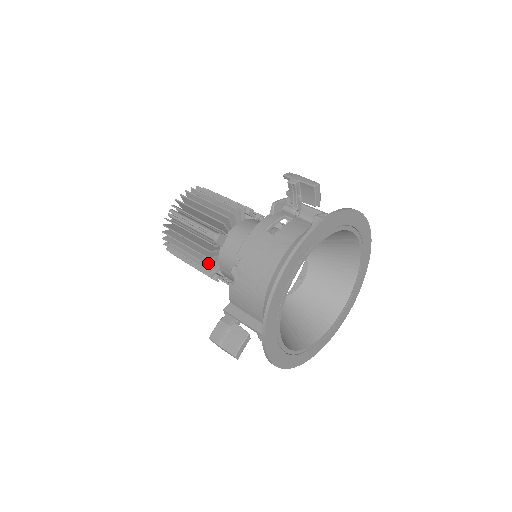
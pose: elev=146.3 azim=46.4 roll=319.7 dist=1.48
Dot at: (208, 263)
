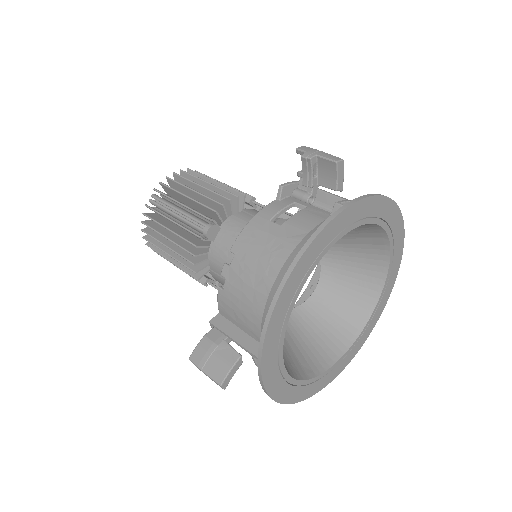
Dot at: (194, 262)
